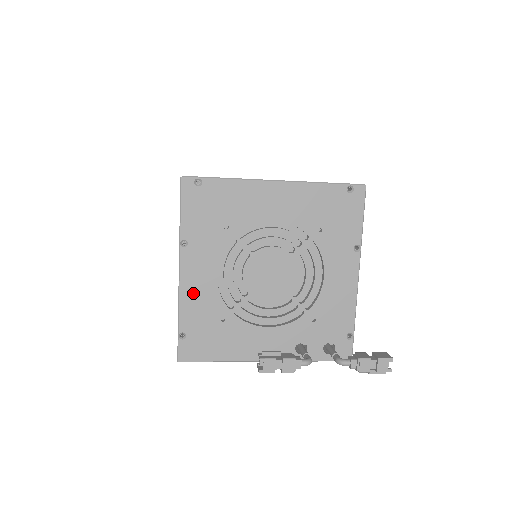
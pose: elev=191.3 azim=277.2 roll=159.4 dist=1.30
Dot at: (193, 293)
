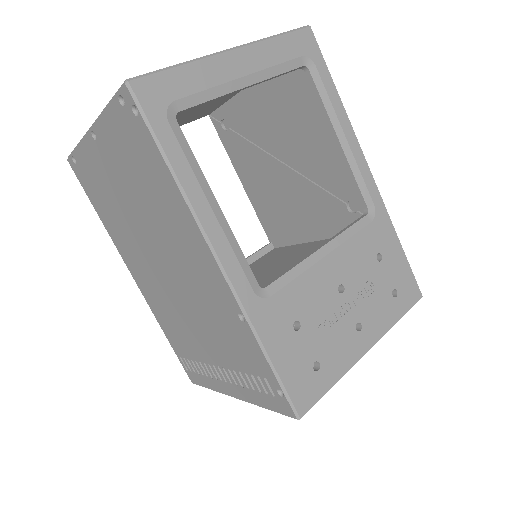
Dot at: occluded
